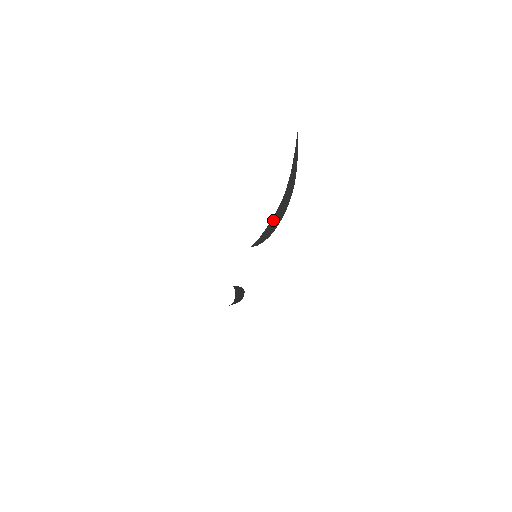
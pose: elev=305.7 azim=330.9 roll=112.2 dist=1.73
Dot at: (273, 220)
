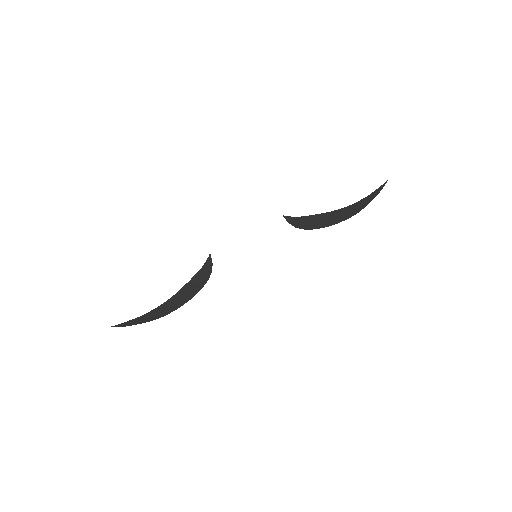
Dot at: (323, 216)
